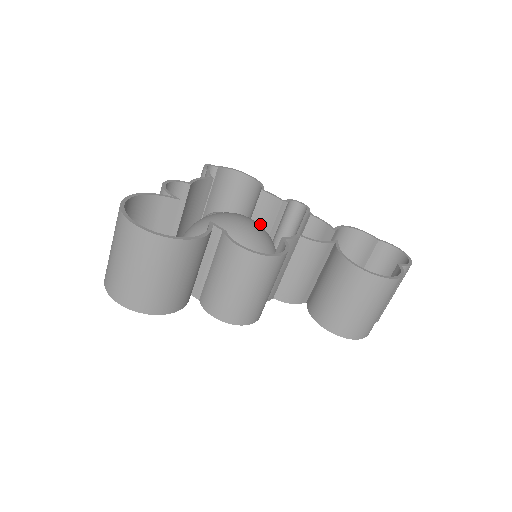
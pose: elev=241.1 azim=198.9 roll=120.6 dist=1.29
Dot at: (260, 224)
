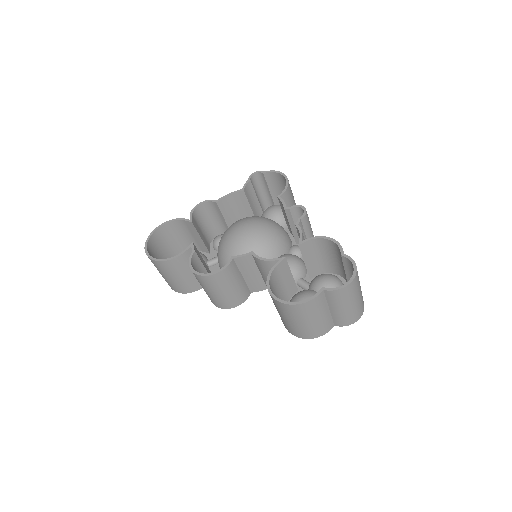
Dot at: occluded
